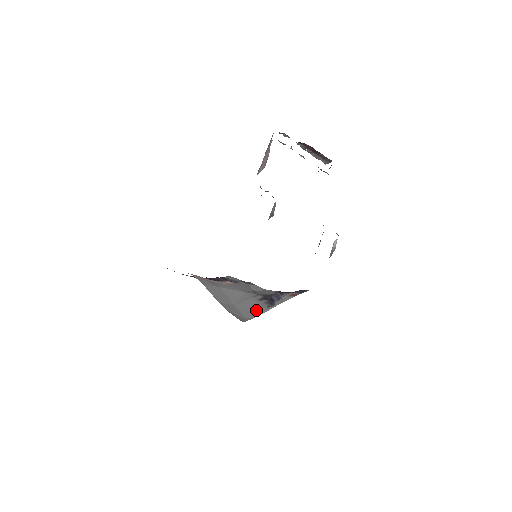
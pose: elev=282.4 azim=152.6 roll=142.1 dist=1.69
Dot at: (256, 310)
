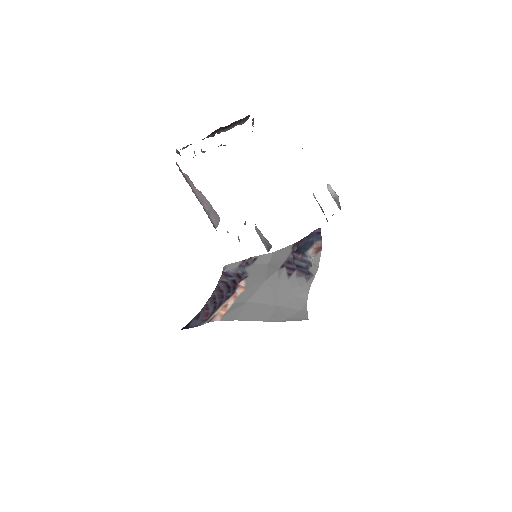
Dot at: (299, 291)
